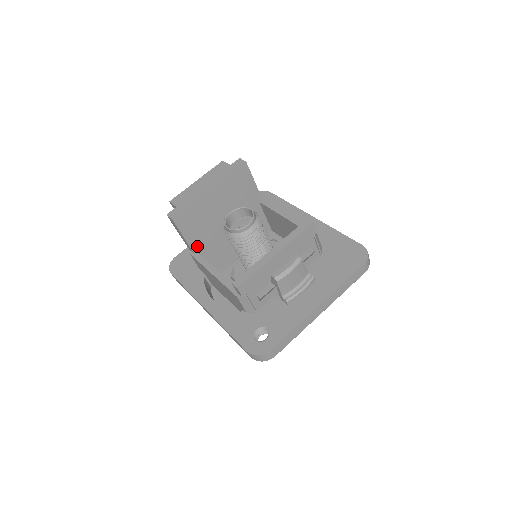
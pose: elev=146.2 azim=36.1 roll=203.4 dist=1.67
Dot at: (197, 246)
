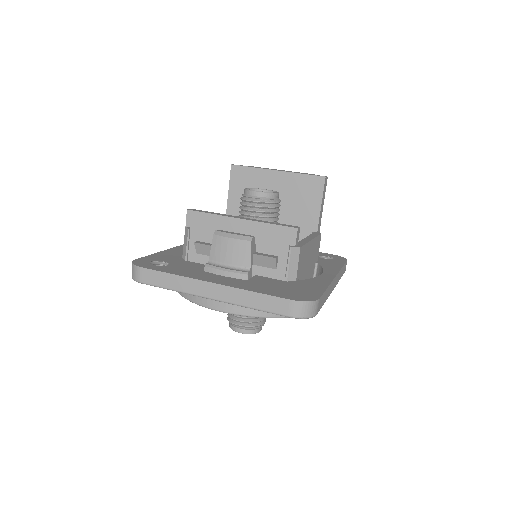
Dot at: (233, 211)
